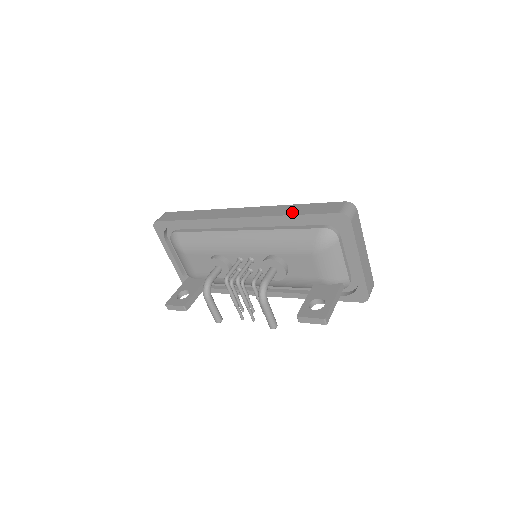
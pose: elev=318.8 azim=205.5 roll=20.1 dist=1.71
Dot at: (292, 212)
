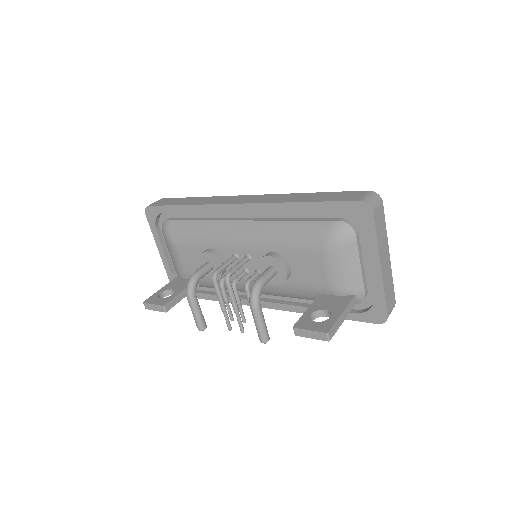
Dot at: (302, 199)
